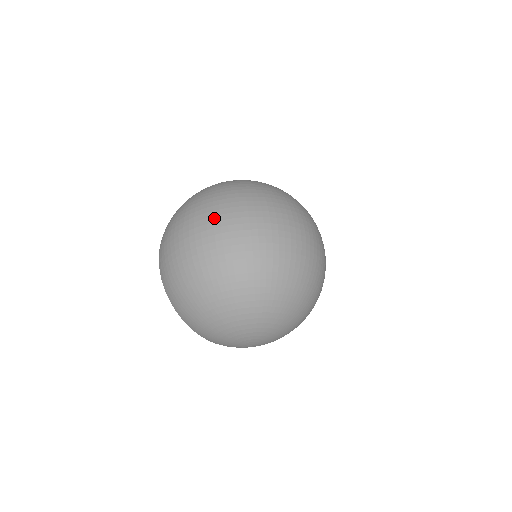
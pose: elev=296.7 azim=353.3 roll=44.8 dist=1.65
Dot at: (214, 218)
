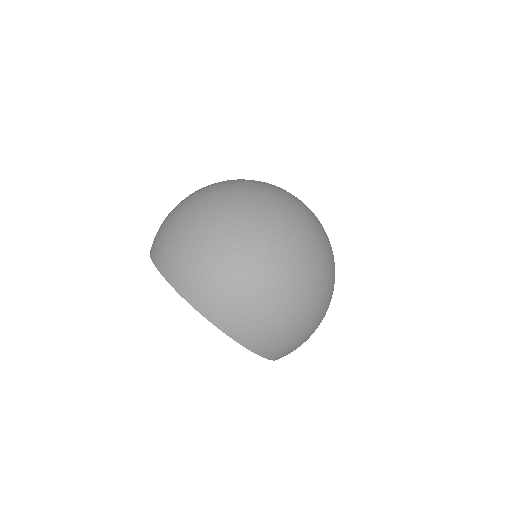
Dot at: occluded
